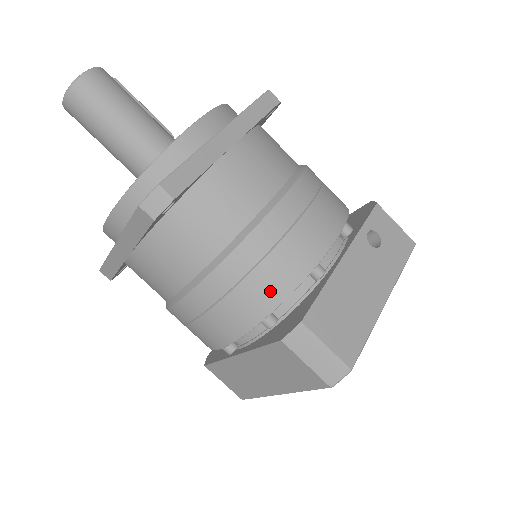
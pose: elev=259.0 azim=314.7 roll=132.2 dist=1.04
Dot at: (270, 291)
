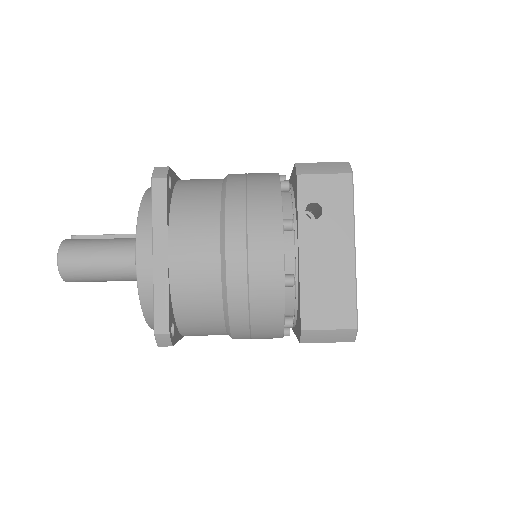
Dot at: (271, 316)
